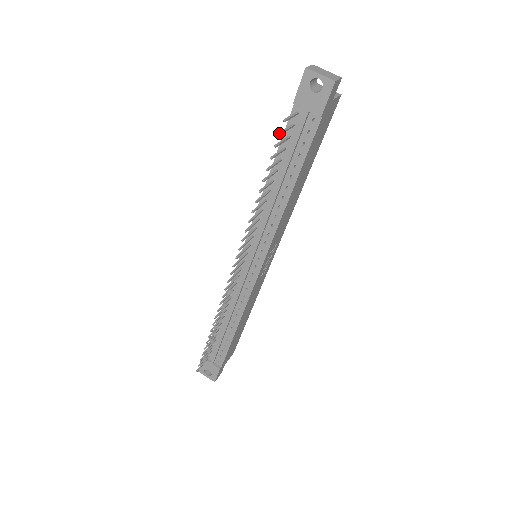
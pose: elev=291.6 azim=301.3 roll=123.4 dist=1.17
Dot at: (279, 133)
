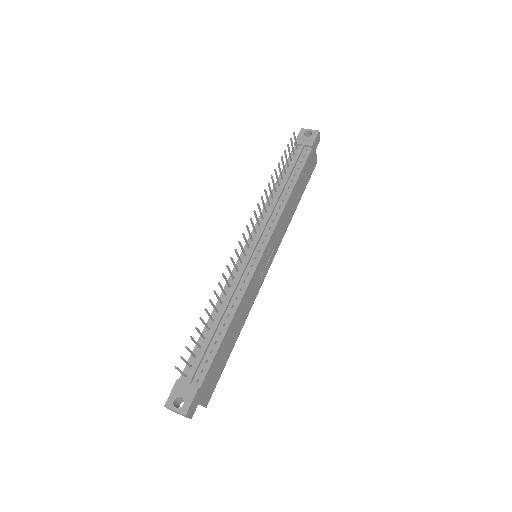
Dot at: occluded
